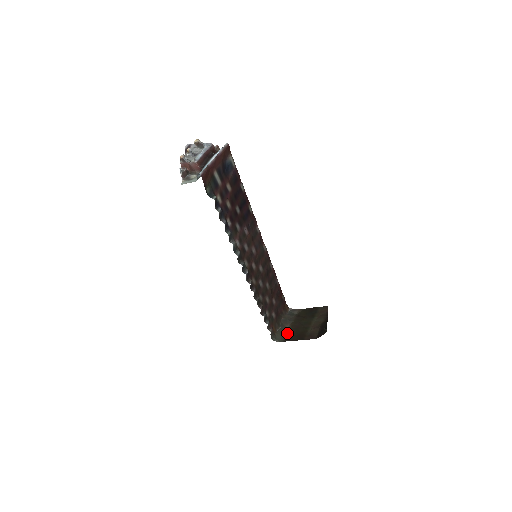
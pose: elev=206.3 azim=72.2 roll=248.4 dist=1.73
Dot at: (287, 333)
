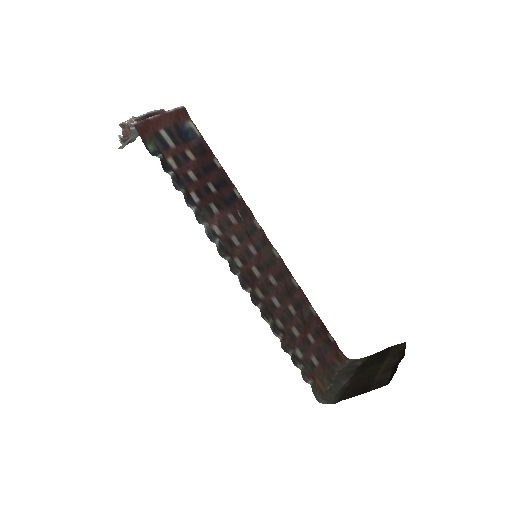
Dot at: (343, 390)
